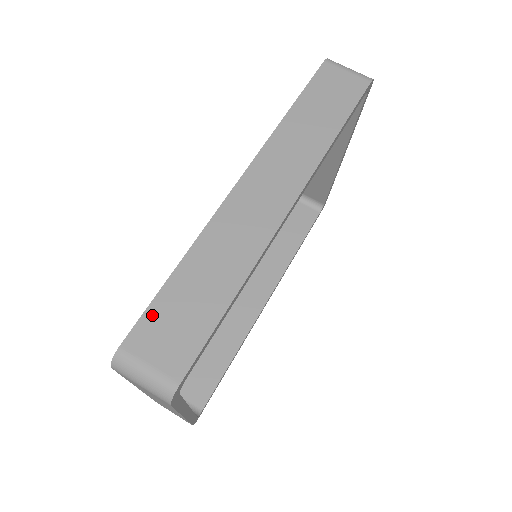
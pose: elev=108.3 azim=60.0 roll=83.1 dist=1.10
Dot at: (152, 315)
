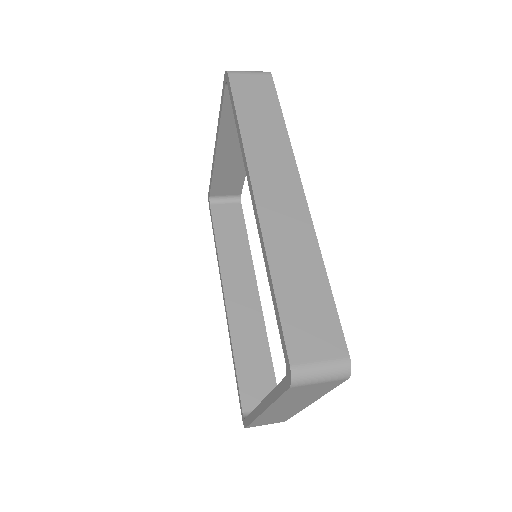
Dot at: (289, 327)
